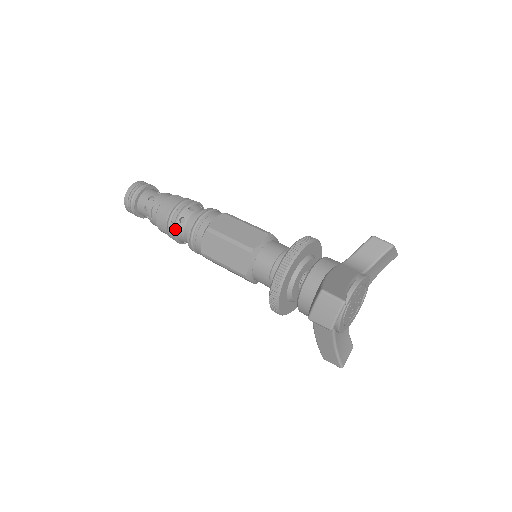
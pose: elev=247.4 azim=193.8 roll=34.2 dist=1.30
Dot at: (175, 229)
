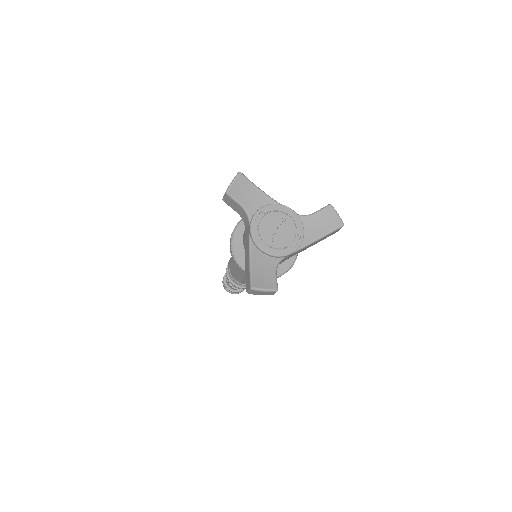
Dot at: occluded
